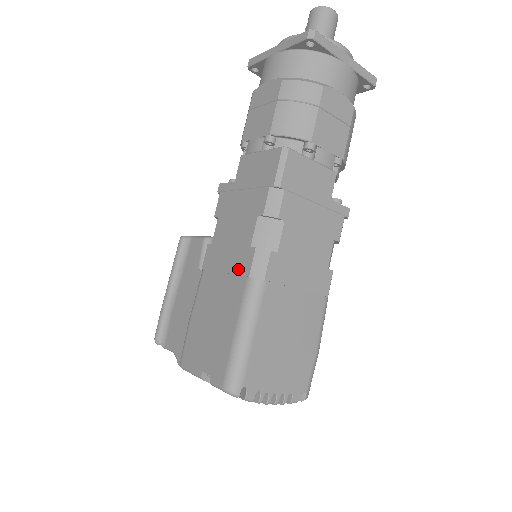
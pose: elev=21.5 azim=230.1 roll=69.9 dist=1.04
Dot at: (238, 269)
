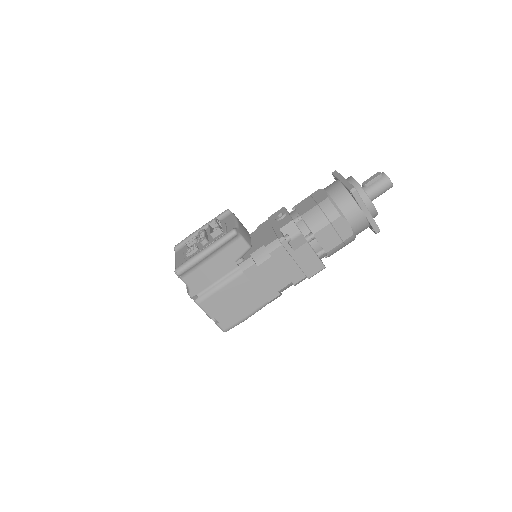
Dot at: (265, 294)
